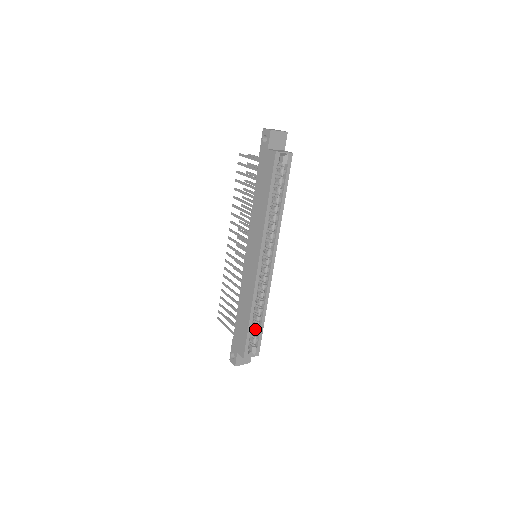
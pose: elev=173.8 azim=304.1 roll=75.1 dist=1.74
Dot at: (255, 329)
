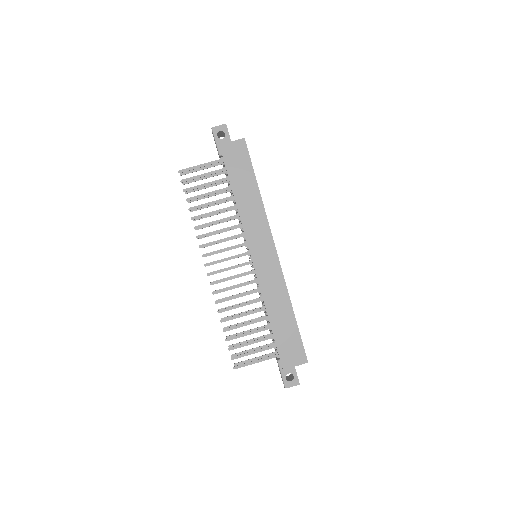
Dot at: occluded
